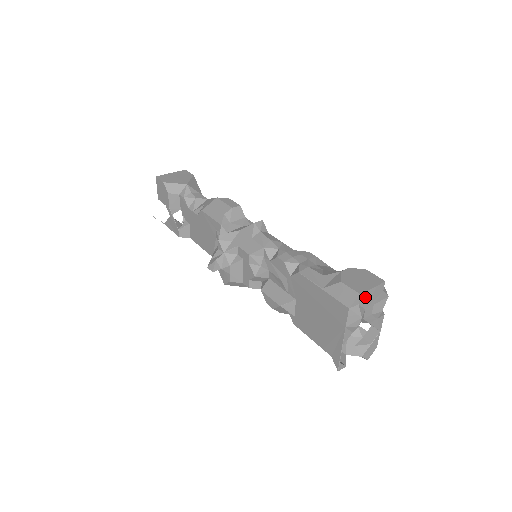
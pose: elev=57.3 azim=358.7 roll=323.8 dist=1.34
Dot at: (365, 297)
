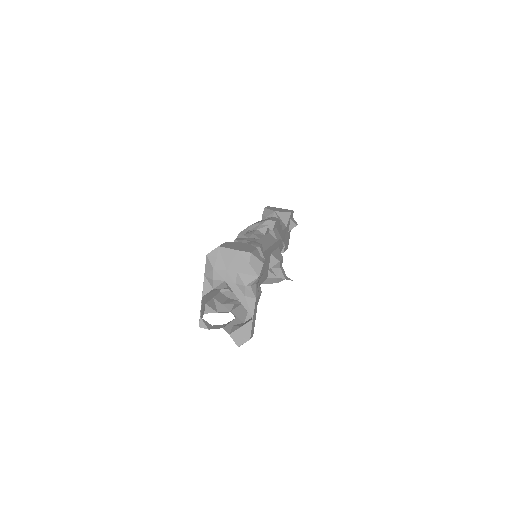
Dot at: (225, 255)
